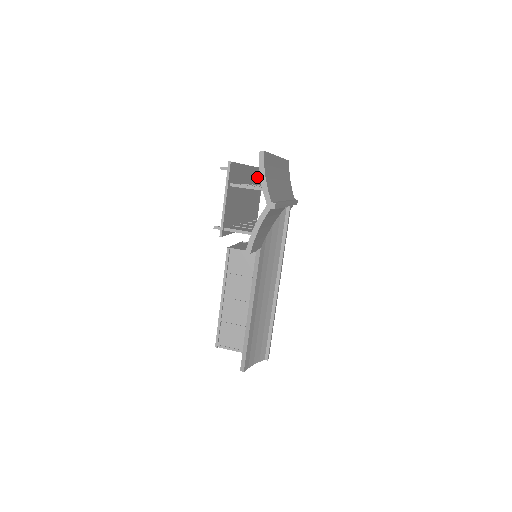
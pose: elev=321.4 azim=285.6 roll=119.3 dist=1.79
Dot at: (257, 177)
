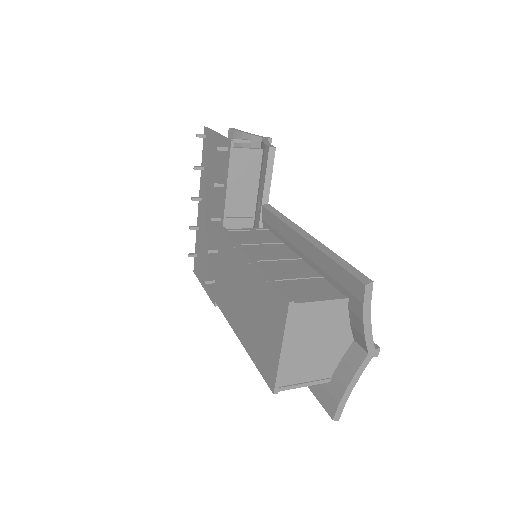
Dot at: occluded
